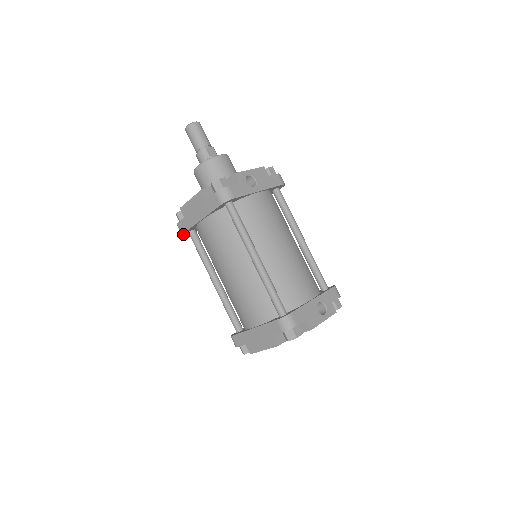
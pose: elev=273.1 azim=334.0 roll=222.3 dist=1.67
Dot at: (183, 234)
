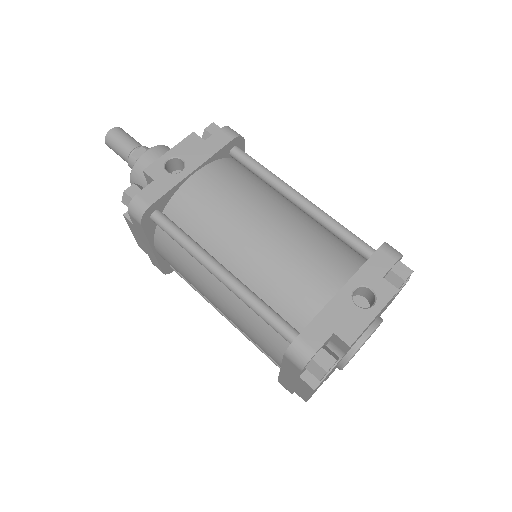
Dot at: (166, 272)
